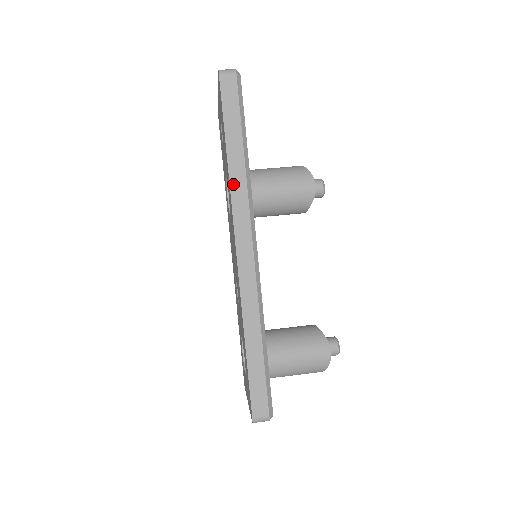
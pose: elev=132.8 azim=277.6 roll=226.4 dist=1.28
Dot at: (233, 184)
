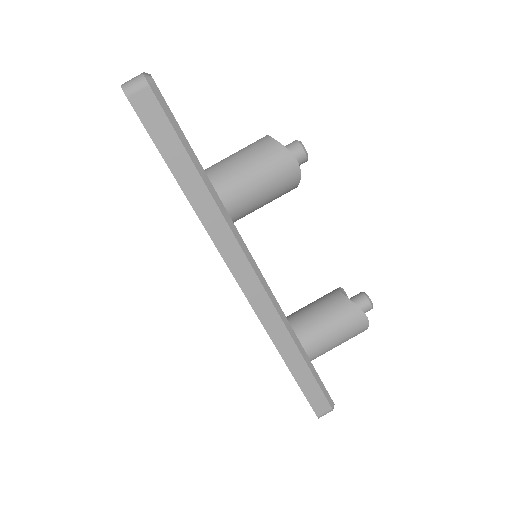
Dot at: (208, 226)
